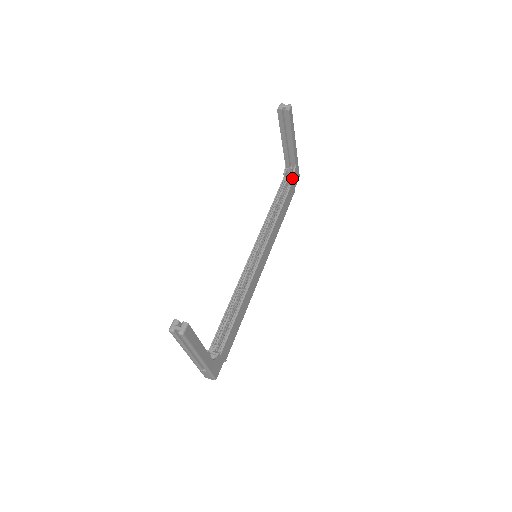
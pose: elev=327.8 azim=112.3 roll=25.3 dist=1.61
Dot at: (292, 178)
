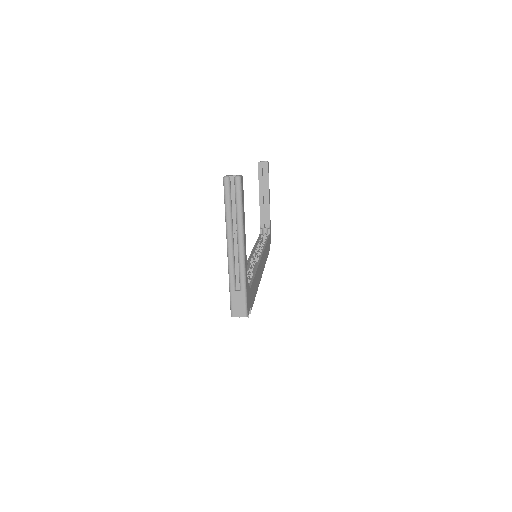
Dot at: (268, 233)
